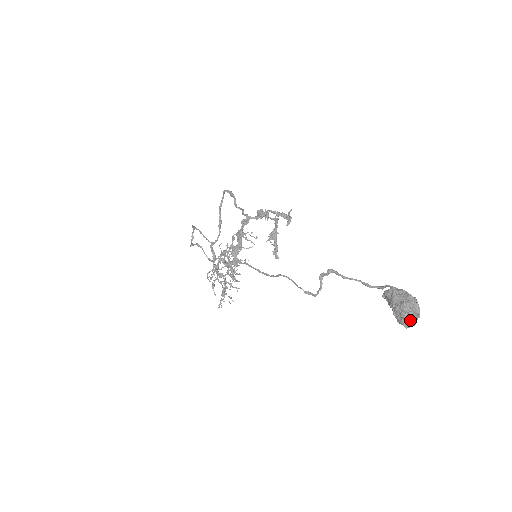
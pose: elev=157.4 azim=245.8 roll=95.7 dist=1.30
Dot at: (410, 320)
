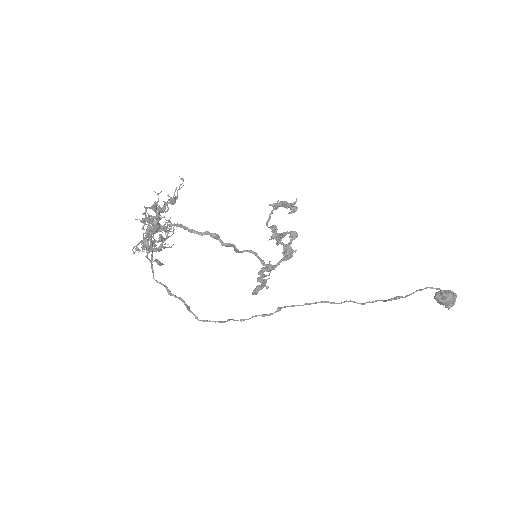
Dot at: occluded
